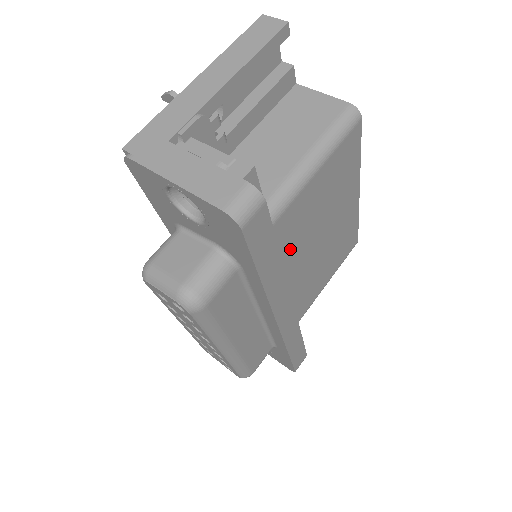
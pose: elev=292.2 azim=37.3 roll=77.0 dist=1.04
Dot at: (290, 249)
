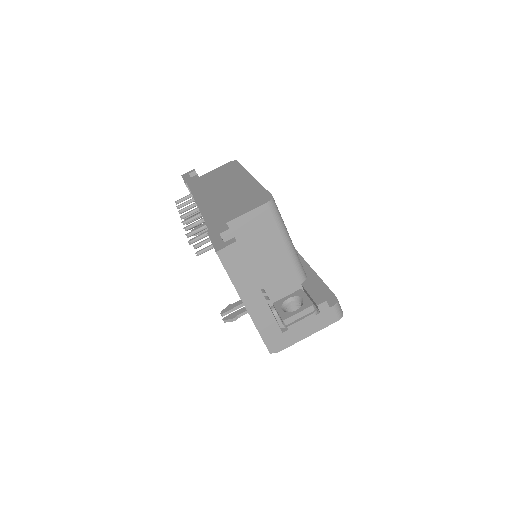
Dot at: occluded
